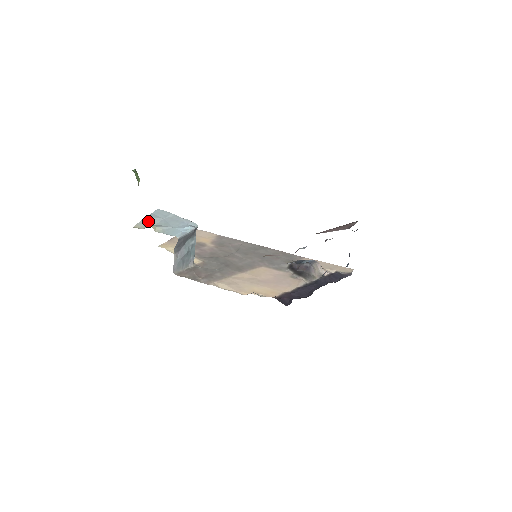
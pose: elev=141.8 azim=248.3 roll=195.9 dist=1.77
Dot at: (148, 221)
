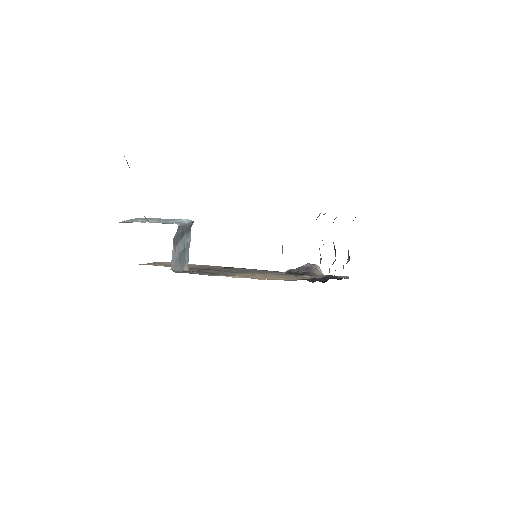
Dot at: (134, 220)
